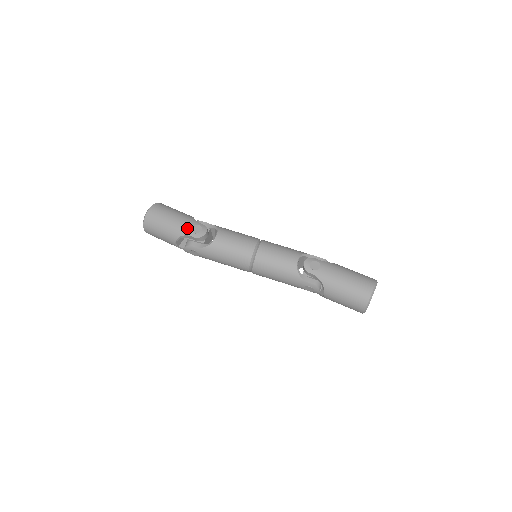
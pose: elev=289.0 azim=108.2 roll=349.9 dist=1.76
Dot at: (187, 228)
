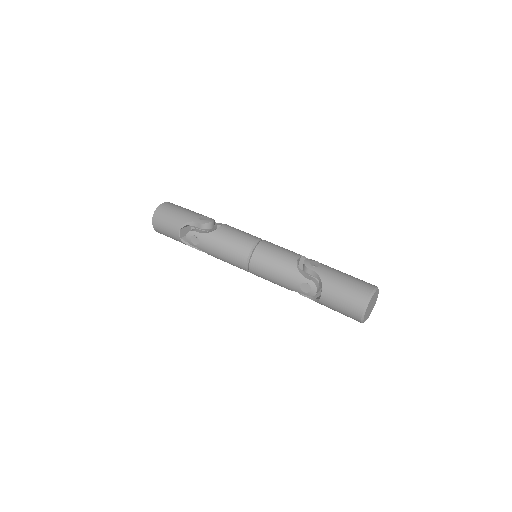
Dot at: (195, 216)
